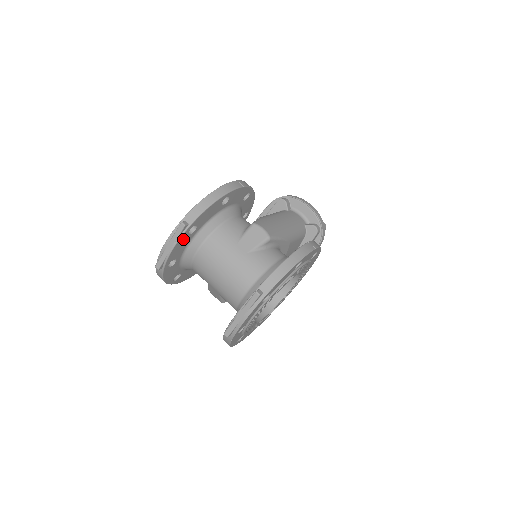
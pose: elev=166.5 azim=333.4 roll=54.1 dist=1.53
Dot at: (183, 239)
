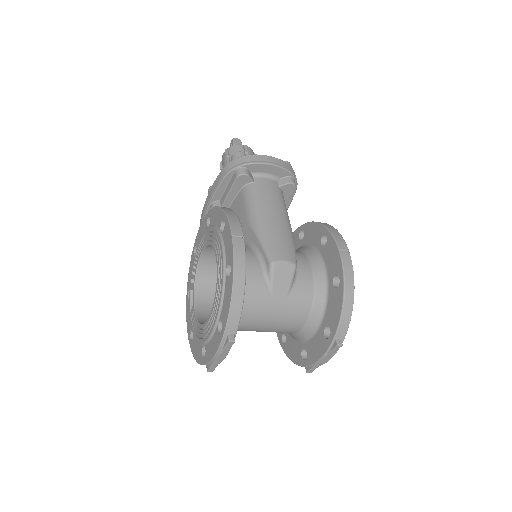
Dot at: occluded
